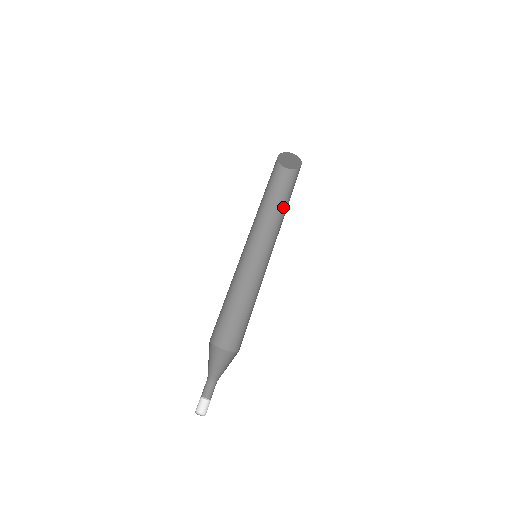
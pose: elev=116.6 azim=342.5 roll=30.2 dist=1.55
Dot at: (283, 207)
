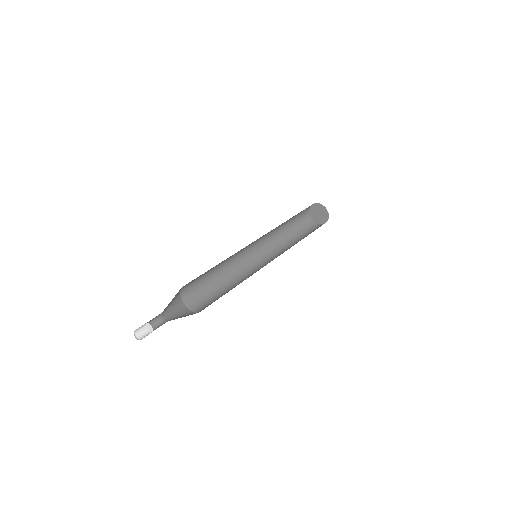
Dot at: occluded
